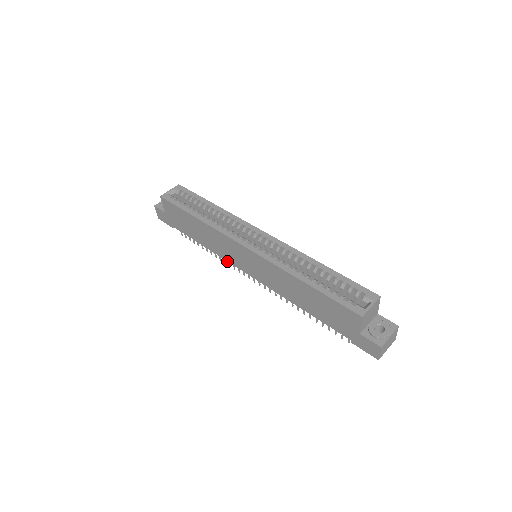
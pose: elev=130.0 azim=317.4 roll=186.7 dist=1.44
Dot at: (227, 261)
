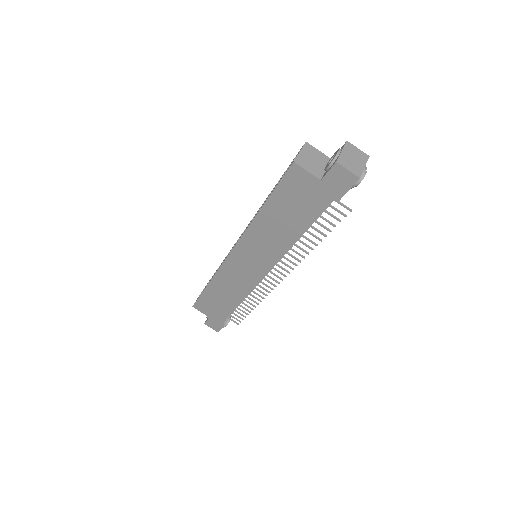
Dot at: occluded
